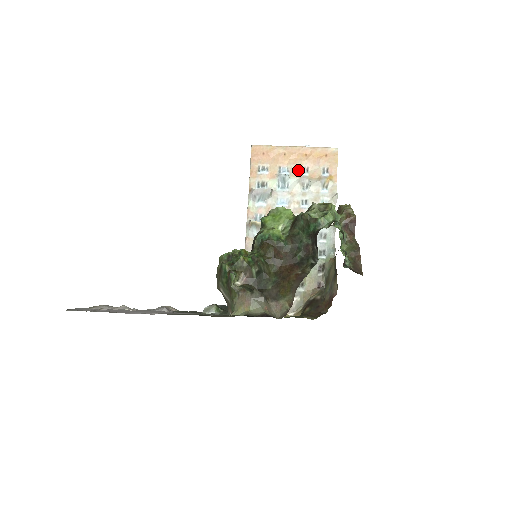
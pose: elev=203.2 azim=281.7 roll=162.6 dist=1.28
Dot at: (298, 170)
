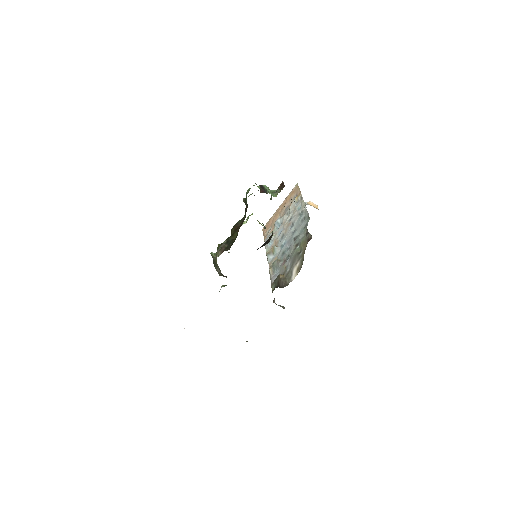
Dot at: (283, 212)
